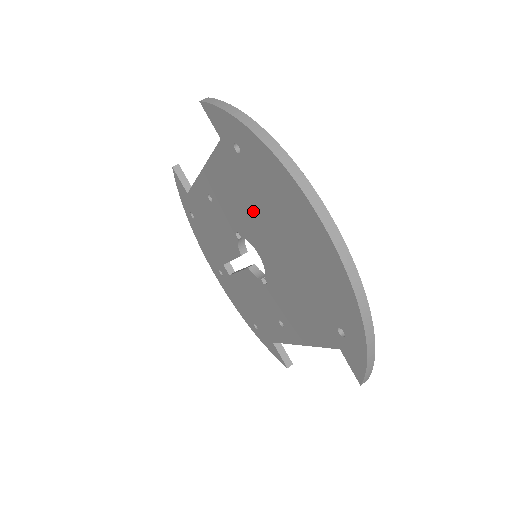
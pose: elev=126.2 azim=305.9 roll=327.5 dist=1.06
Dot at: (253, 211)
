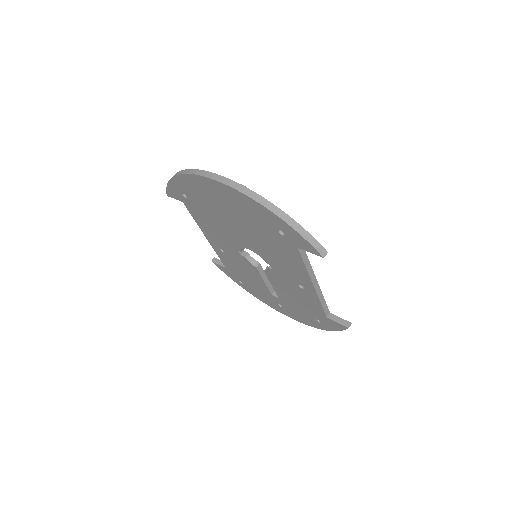
Dot at: (219, 222)
